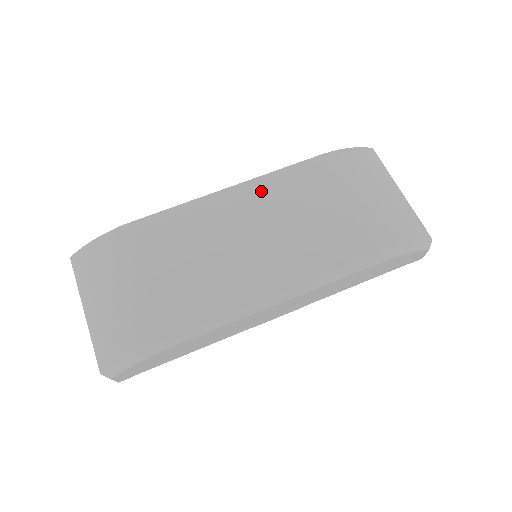
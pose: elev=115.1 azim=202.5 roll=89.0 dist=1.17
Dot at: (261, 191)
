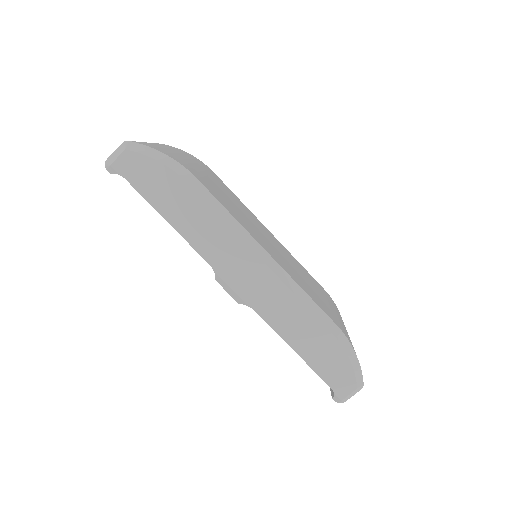
Dot at: (286, 251)
